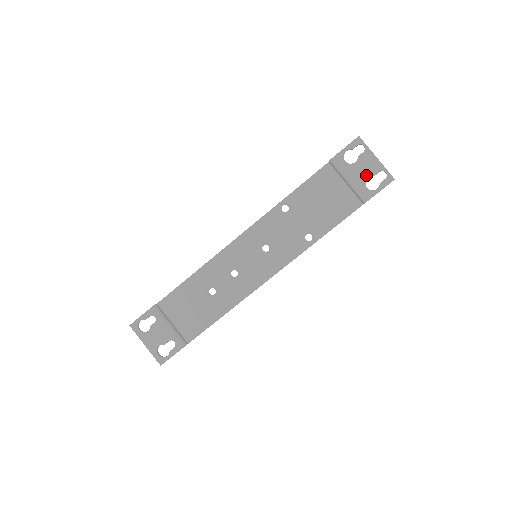
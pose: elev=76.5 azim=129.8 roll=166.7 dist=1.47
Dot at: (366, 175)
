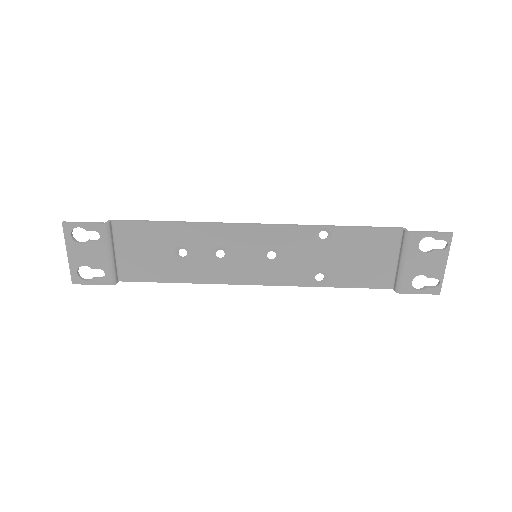
Dot at: (422, 271)
